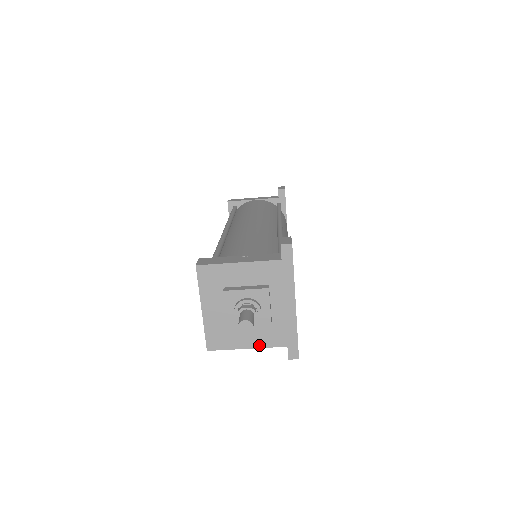
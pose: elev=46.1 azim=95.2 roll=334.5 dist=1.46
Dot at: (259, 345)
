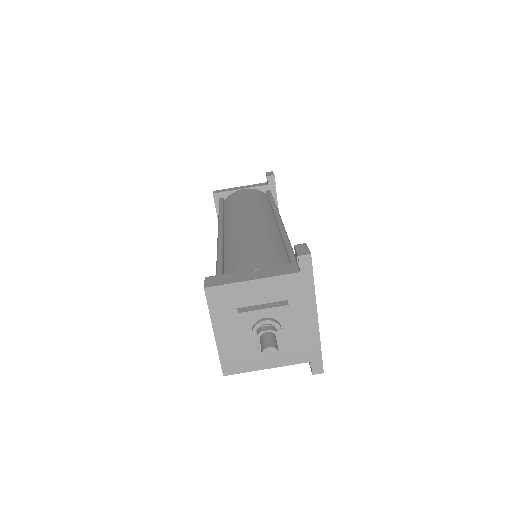
Dot at: (280, 364)
